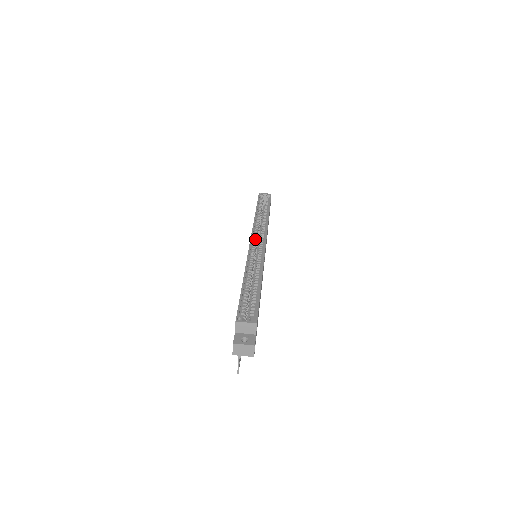
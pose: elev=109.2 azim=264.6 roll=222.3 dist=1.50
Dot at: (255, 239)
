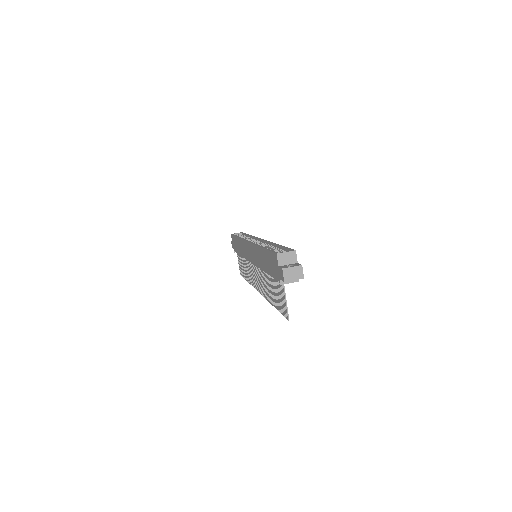
Dot at: occluded
